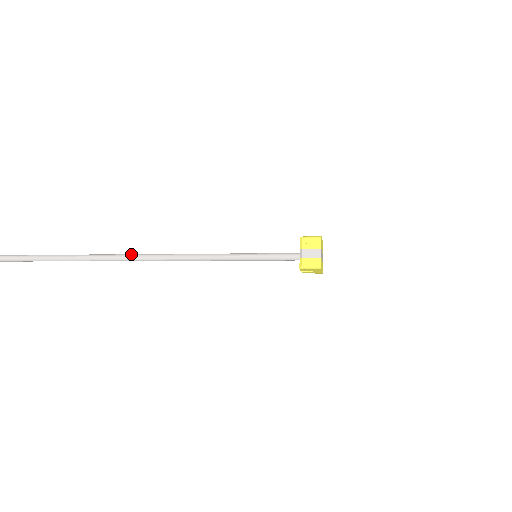
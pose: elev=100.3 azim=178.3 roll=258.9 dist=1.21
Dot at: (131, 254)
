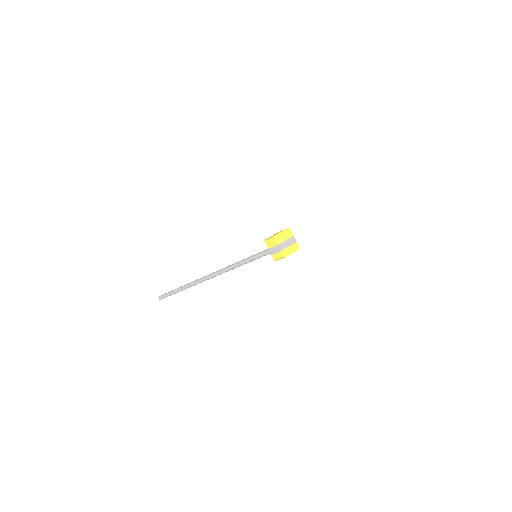
Dot at: (204, 277)
